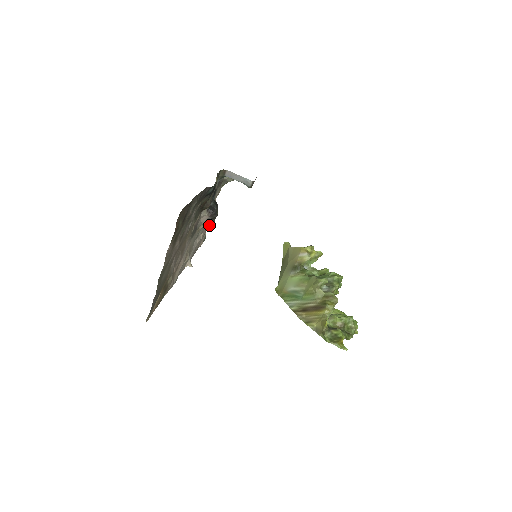
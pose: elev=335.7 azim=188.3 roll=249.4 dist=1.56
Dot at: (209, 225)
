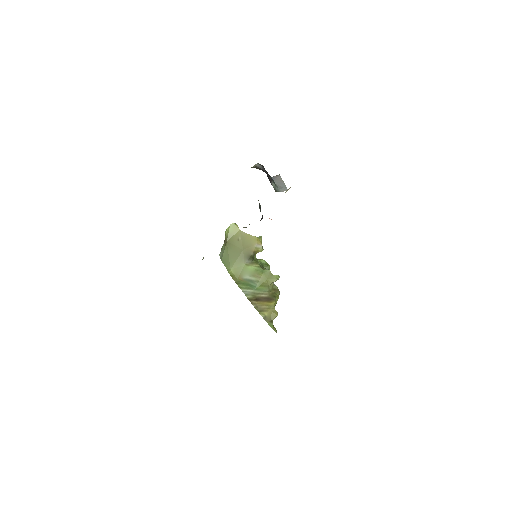
Dot at: occluded
